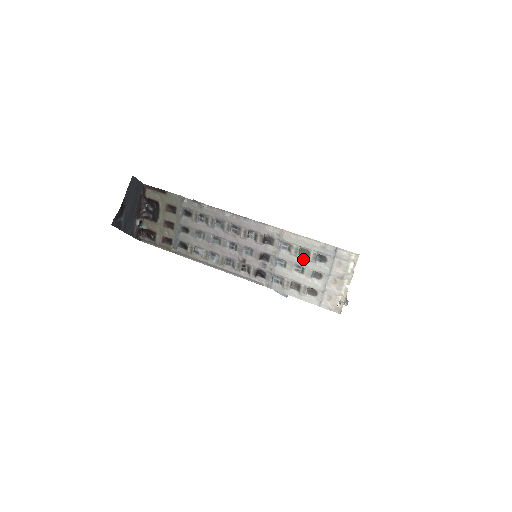
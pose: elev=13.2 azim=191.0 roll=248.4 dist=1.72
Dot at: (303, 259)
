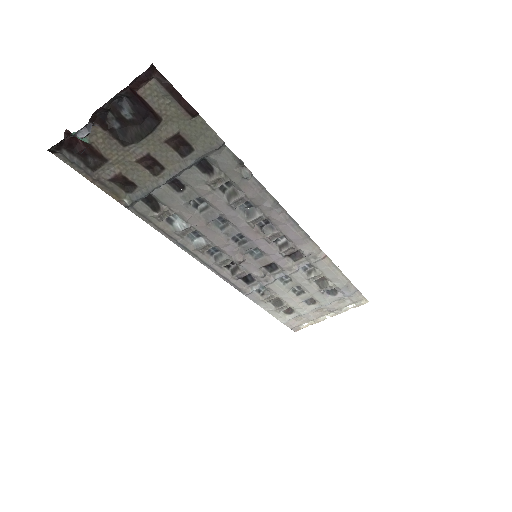
Dot at: (314, 286)
